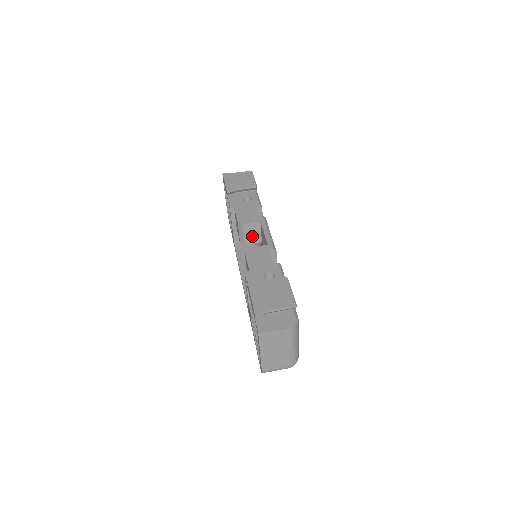
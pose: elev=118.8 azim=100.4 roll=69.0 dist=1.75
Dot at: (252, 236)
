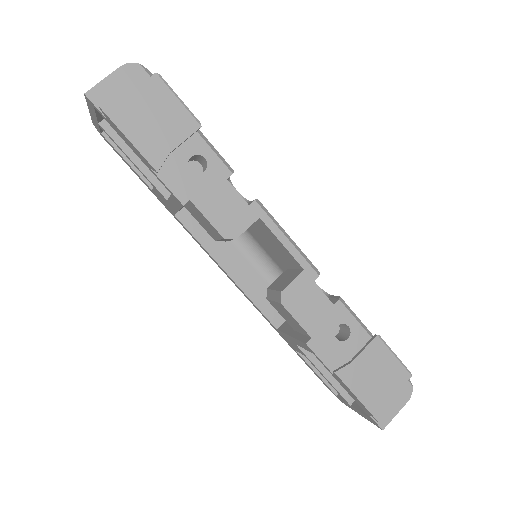
Dot at: occluded
